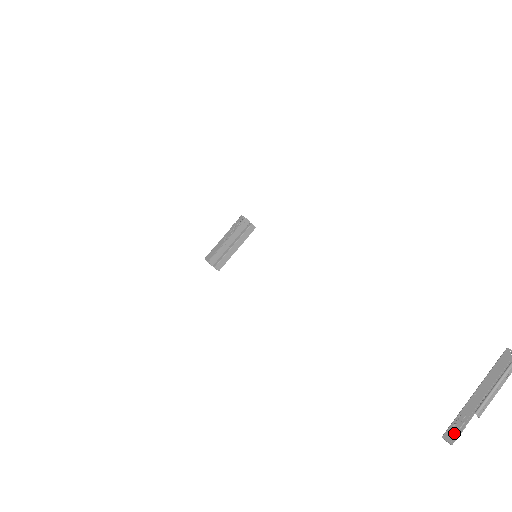
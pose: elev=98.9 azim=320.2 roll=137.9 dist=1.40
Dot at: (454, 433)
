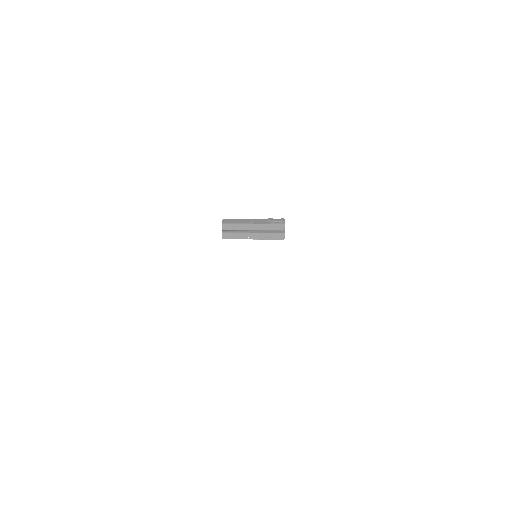
Dot at: out of frame
